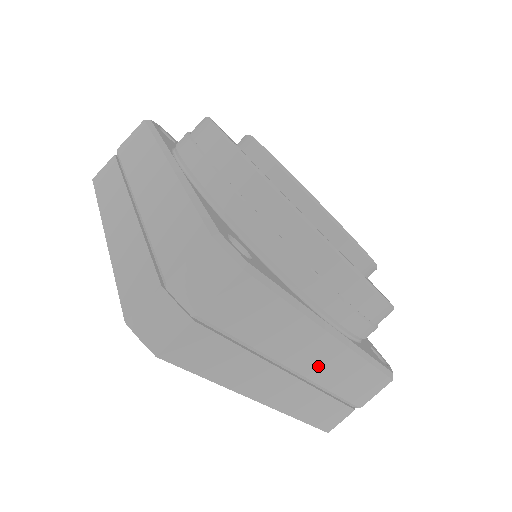
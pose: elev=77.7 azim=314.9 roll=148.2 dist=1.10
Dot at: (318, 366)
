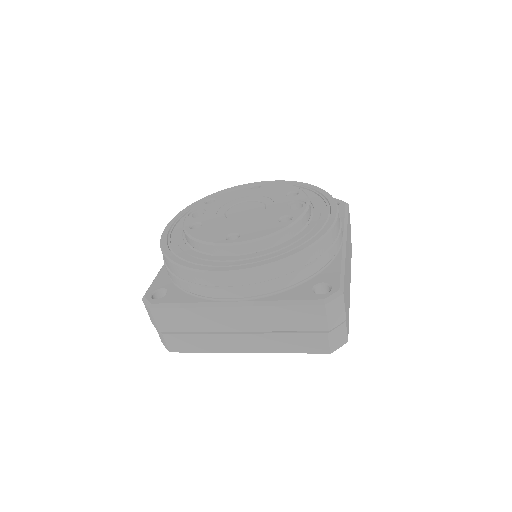
Dot at: (249, 323)
